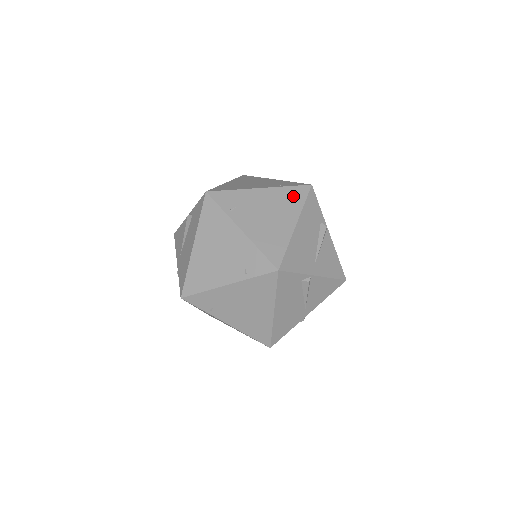
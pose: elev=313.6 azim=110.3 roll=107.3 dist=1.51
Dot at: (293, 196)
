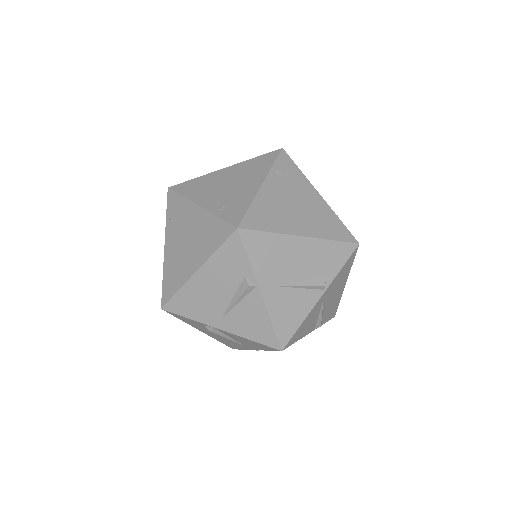
Dot at: (333, 227)
